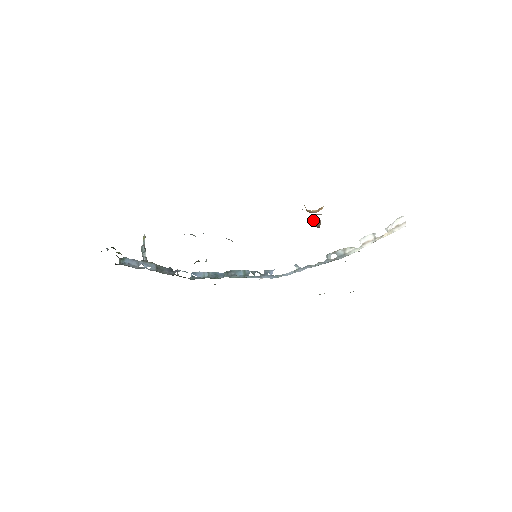
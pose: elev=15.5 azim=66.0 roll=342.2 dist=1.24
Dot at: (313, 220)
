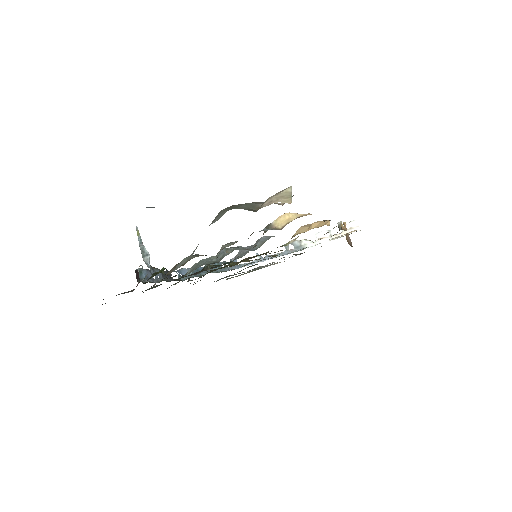
Dot at: (347, 238)
